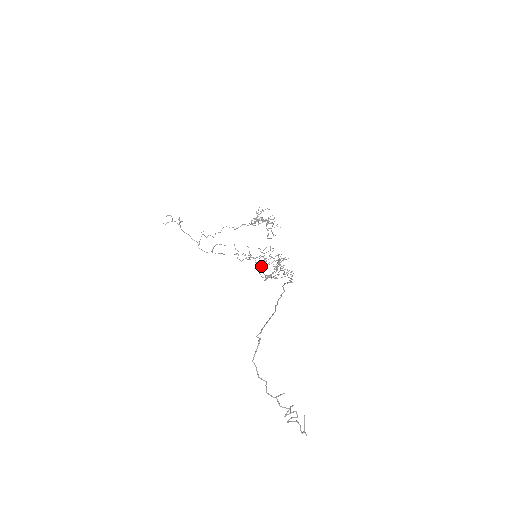
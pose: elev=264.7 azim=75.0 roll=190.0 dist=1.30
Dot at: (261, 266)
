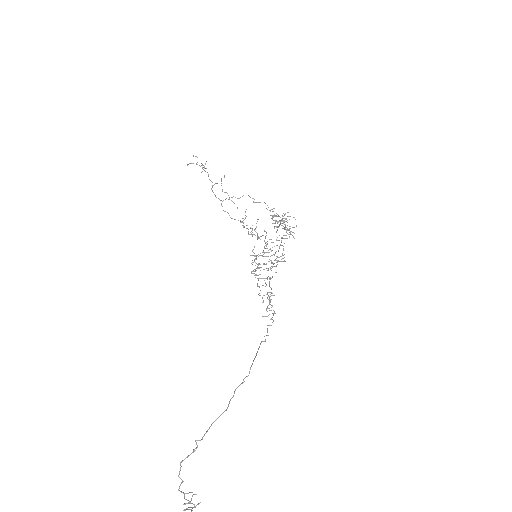
Dot at: occluded
